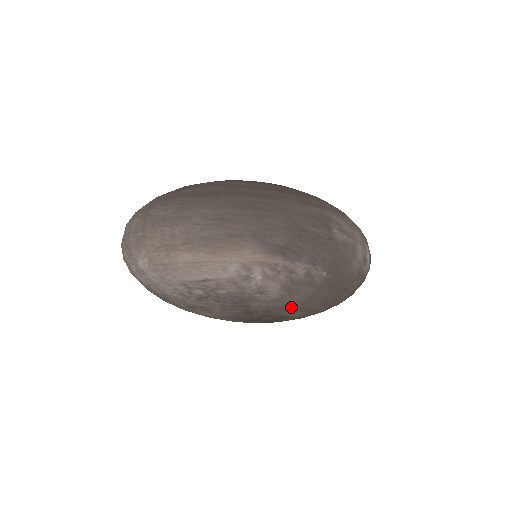
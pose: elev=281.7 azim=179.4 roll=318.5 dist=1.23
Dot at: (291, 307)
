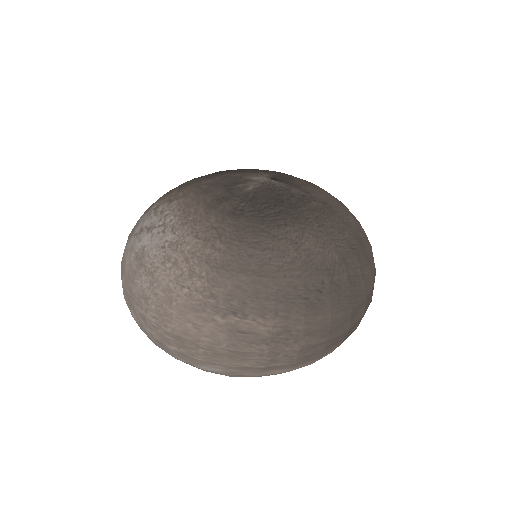
Dot at: occluded
